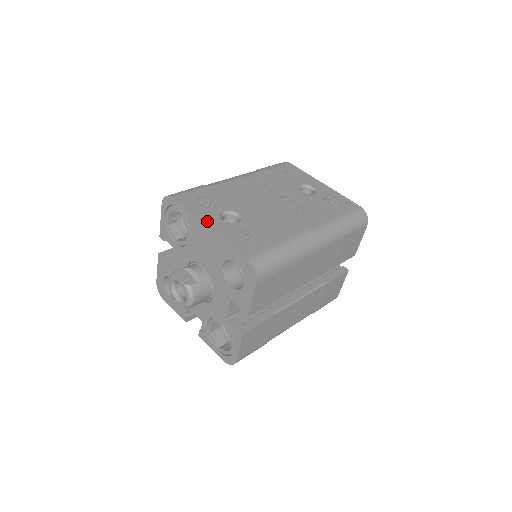
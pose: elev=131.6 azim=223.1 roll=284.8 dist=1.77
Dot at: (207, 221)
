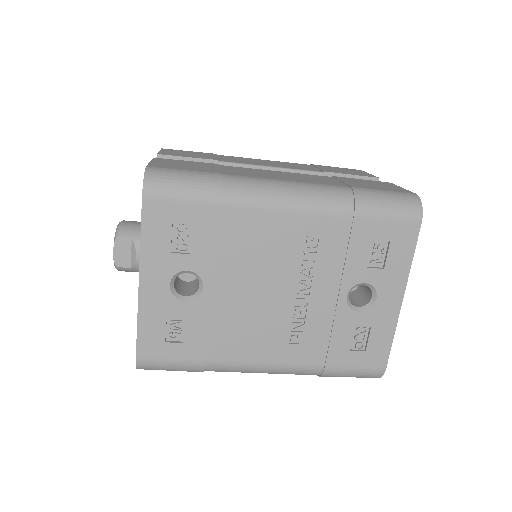
Dot at: (147, 275)
